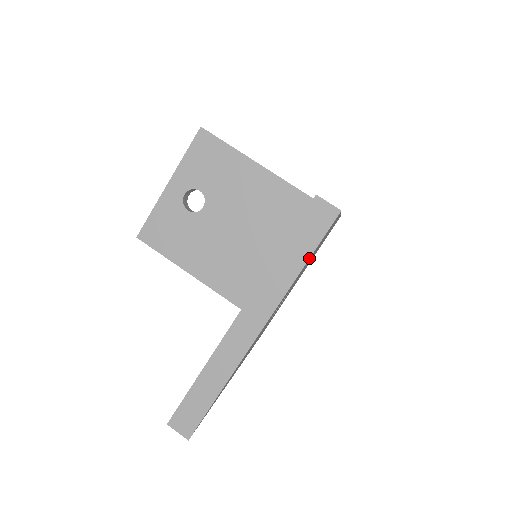
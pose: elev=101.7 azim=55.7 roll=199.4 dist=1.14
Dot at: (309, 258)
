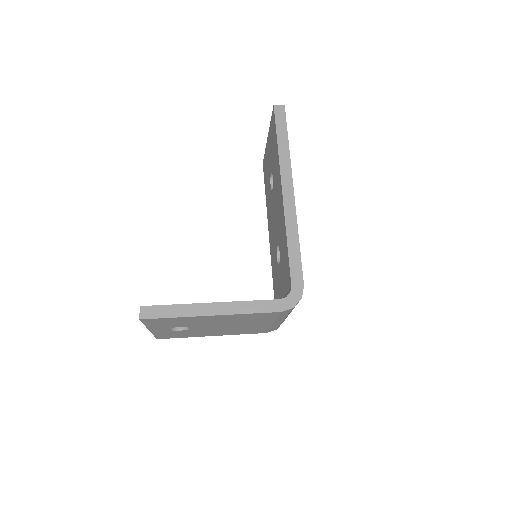
Dot at: occluded
